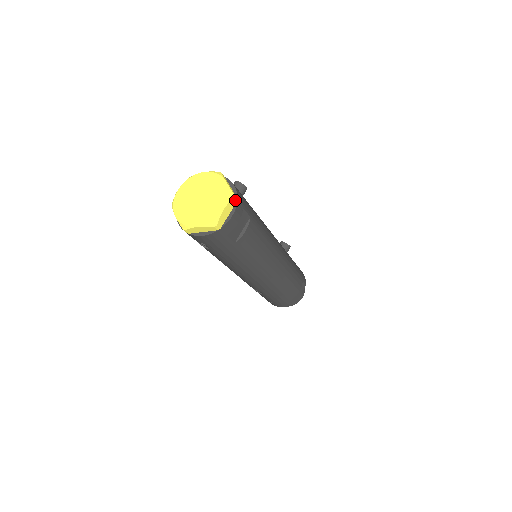
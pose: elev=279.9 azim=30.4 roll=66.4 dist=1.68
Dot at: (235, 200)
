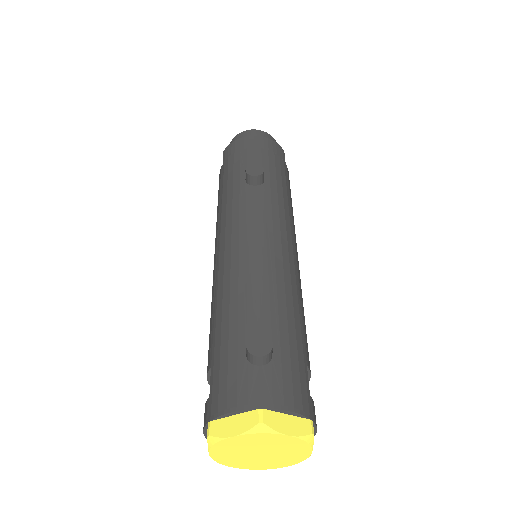
Dot at: (312, 428)
